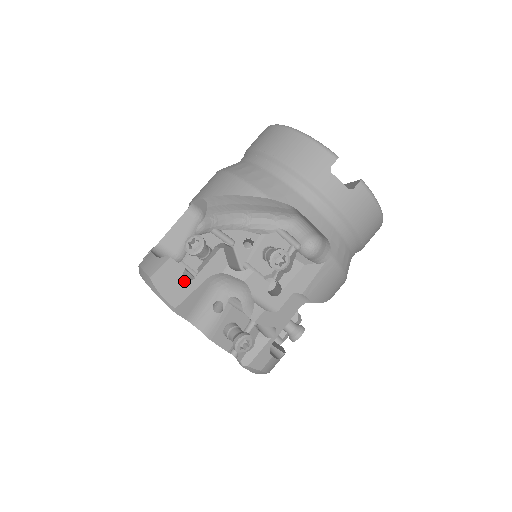
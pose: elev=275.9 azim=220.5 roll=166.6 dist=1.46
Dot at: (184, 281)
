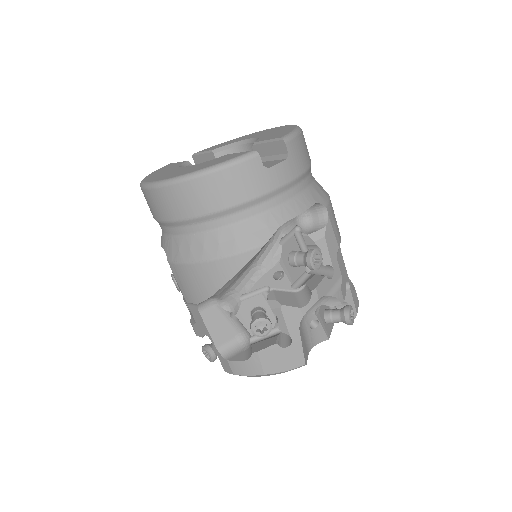
Dot at: (288, 349)
